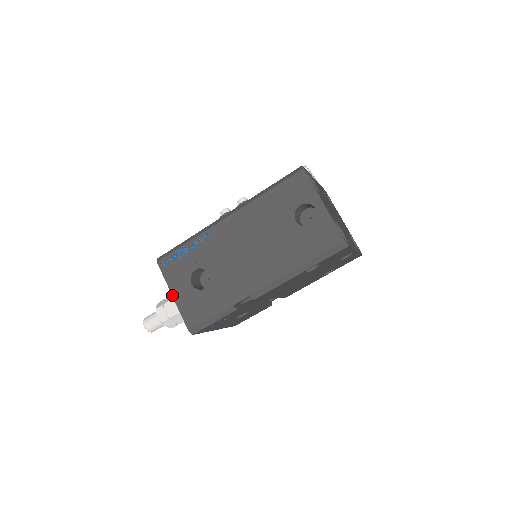
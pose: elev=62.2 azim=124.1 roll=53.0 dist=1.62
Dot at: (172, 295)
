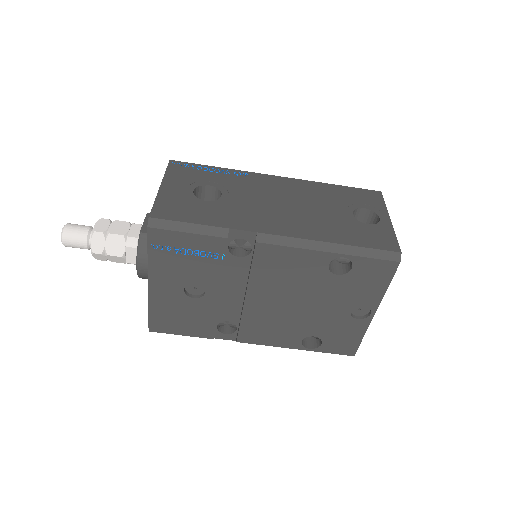
Dot at: (161, 185)
